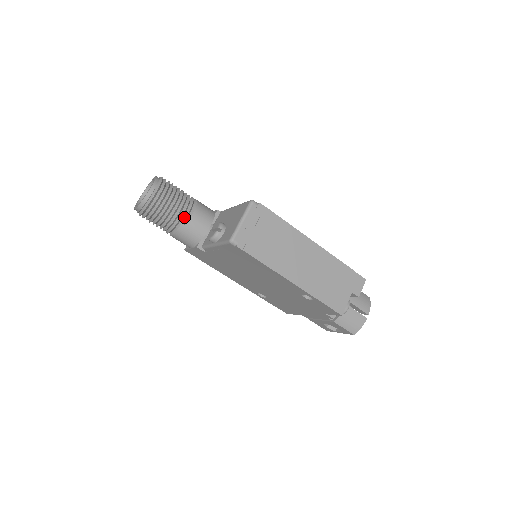
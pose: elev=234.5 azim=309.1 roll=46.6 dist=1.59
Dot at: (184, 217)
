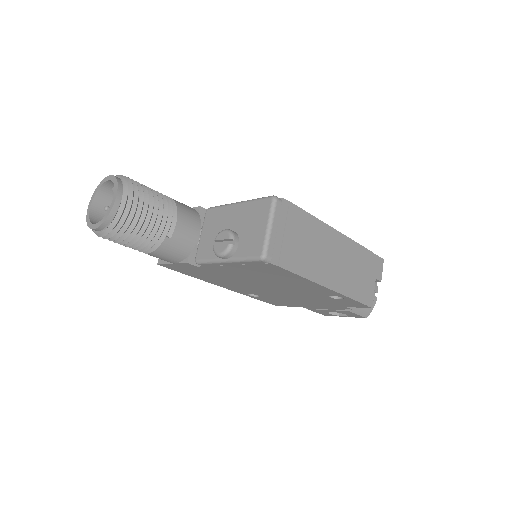
Dot at: (167, 228)
